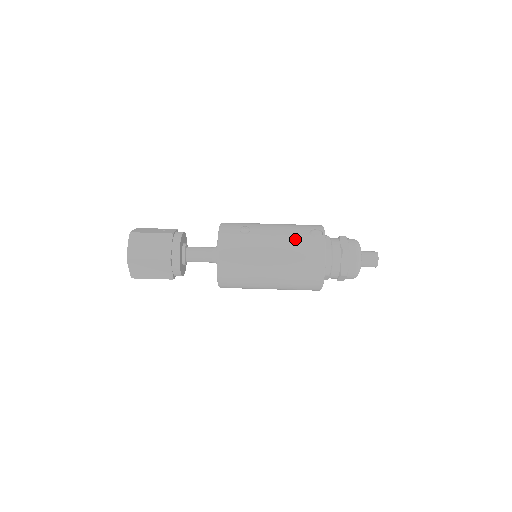
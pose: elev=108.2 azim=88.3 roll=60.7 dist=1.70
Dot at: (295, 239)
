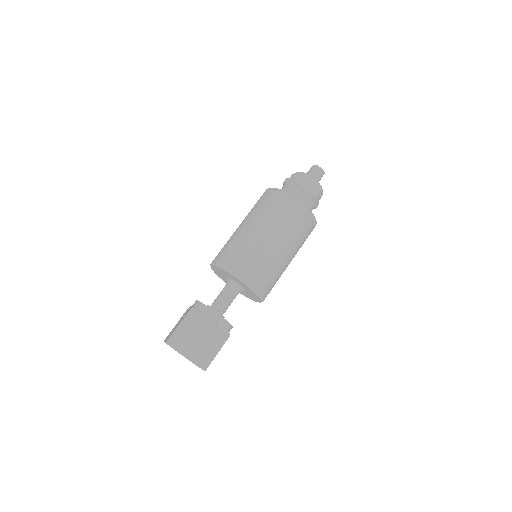
Dot at: (265, 211)
